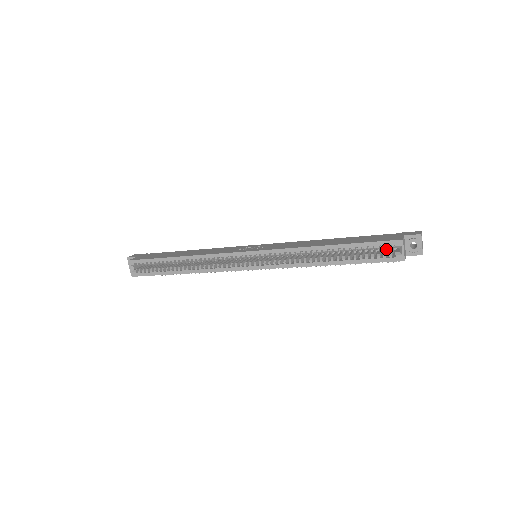
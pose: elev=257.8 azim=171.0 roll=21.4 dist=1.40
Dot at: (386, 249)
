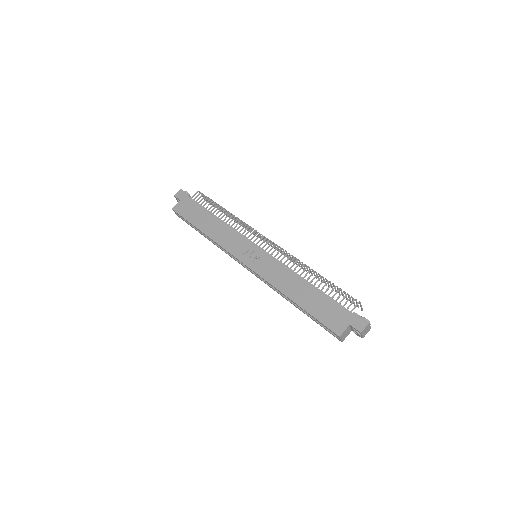
Dot at: occluded
